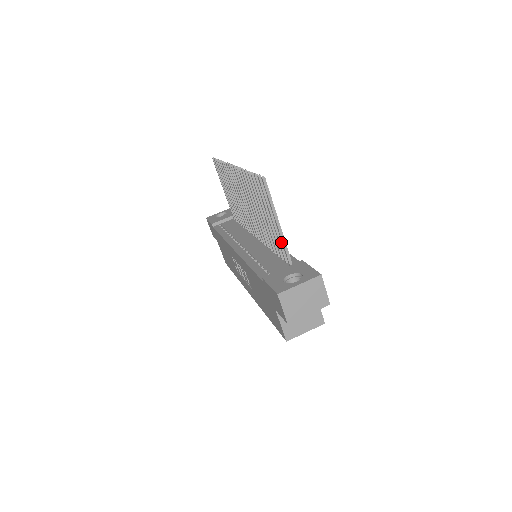
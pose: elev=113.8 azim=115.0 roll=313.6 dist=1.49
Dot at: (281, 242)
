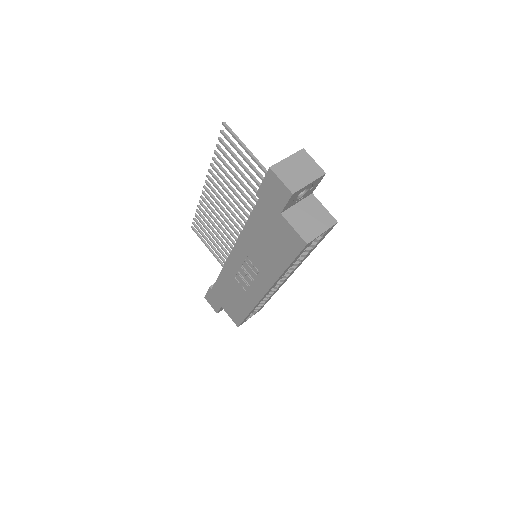
Dot at: (263, 178)
